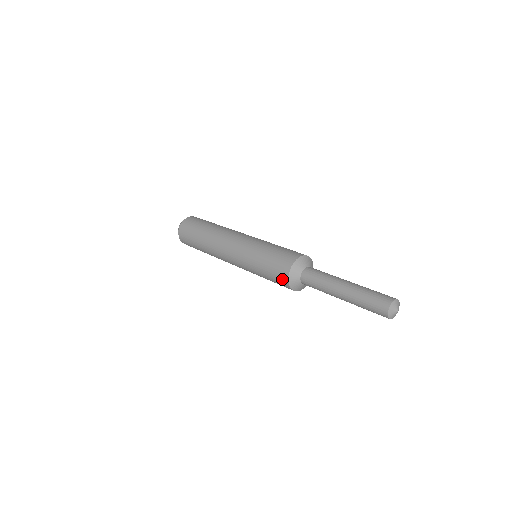
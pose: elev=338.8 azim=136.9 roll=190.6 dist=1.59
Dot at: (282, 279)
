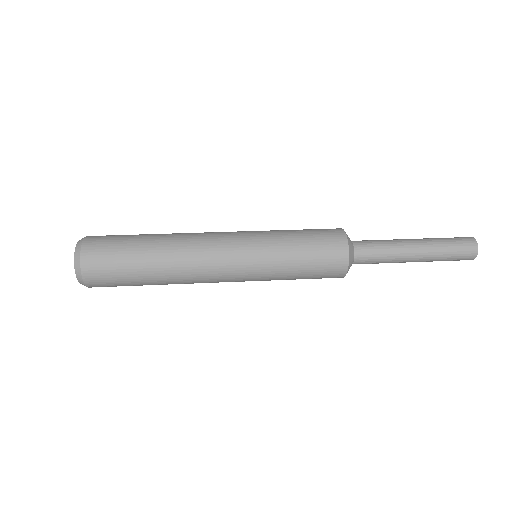
Dot at: occluded
